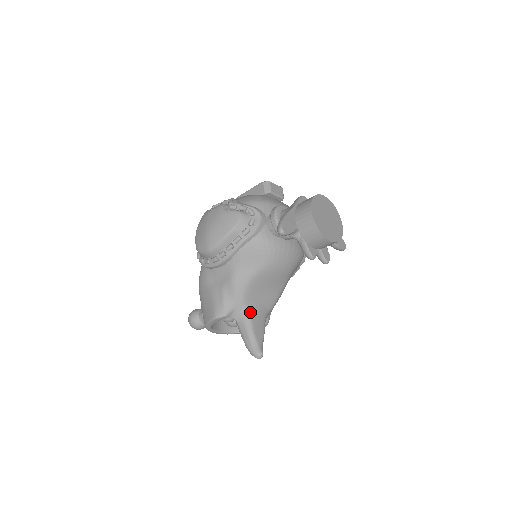
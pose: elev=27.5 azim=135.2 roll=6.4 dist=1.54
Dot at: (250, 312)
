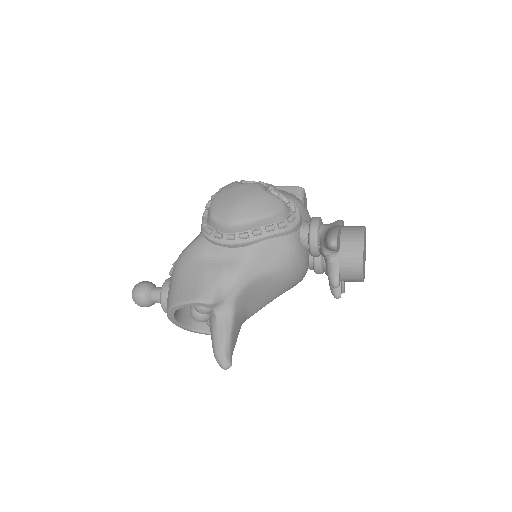
Dot at: (236, 312)
